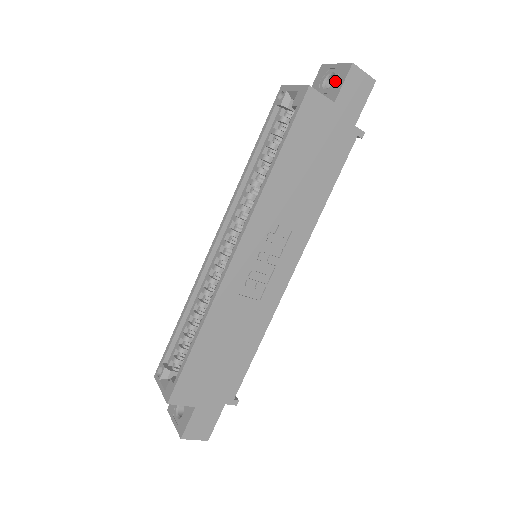
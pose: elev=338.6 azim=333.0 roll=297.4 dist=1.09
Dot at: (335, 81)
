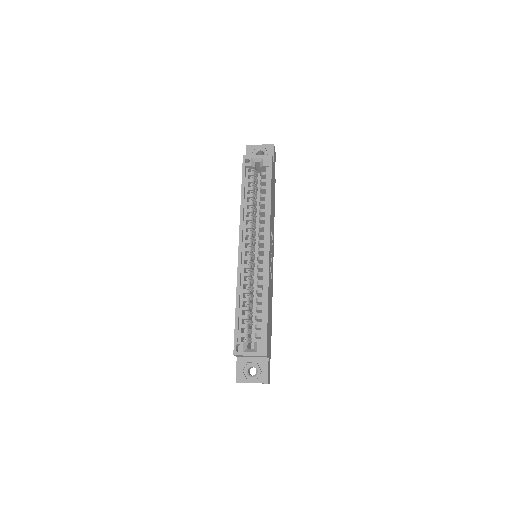
Dot at: (266, 153)
